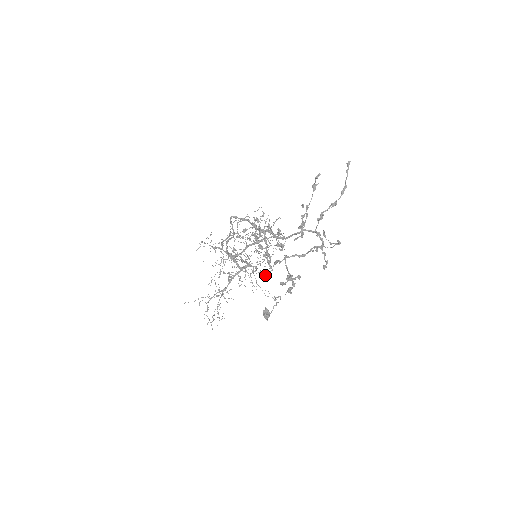
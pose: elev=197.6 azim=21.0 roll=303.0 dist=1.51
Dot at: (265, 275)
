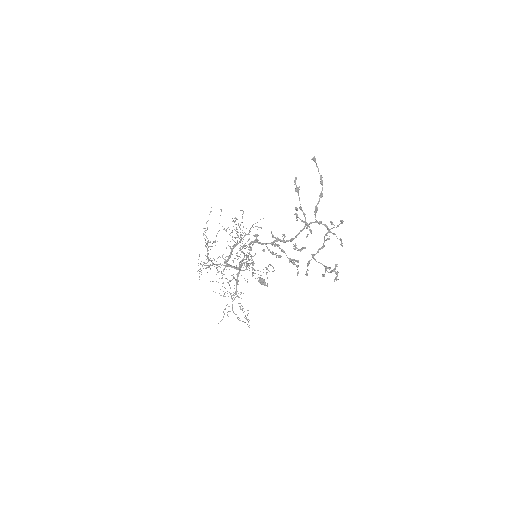
Dot at: (297, 274)
